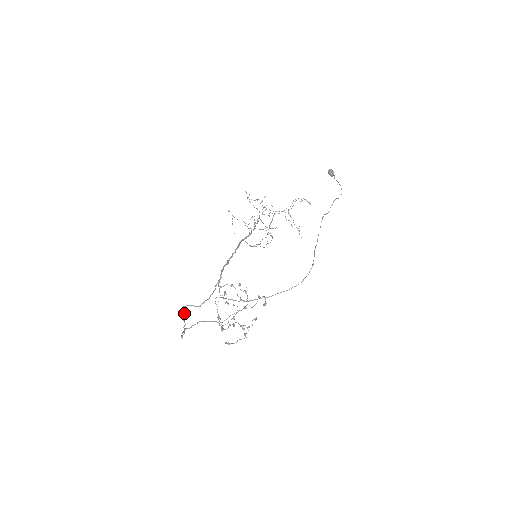
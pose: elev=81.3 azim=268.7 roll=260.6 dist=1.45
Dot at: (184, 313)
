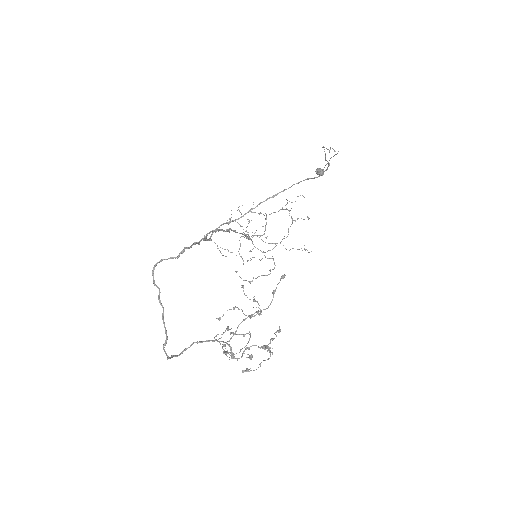
Dot at: (157, 287)
